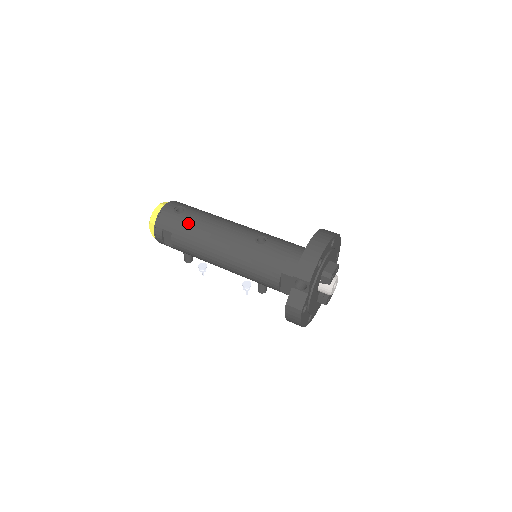
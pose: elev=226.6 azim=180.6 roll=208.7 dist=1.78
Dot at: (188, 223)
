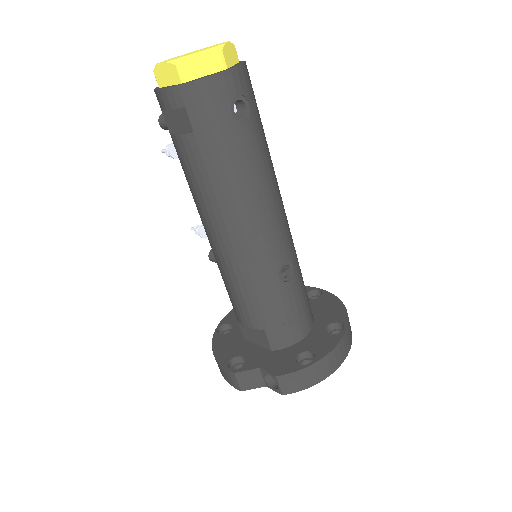
Dot at: (231, 152)
